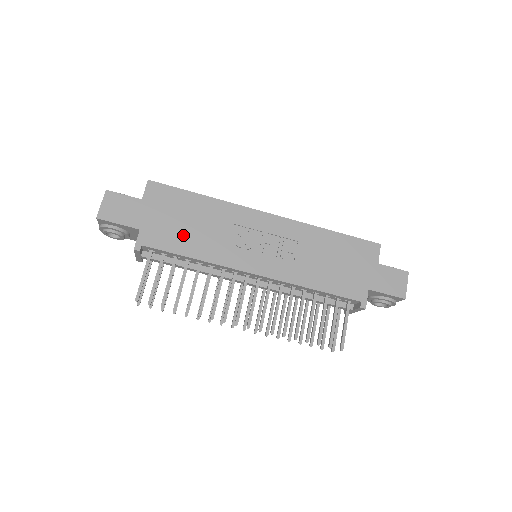
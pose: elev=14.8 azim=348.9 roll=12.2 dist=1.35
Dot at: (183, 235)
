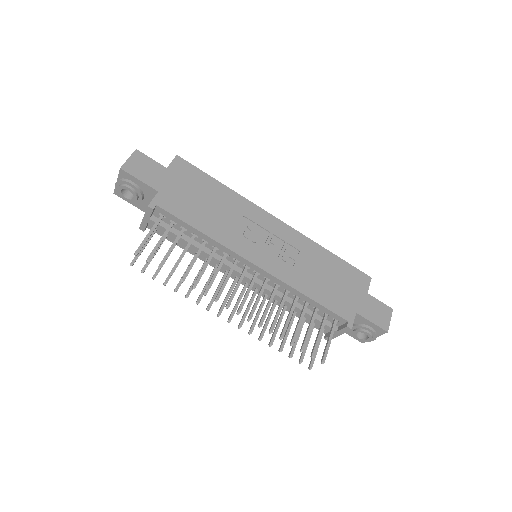
Dot at: (197, 210)
